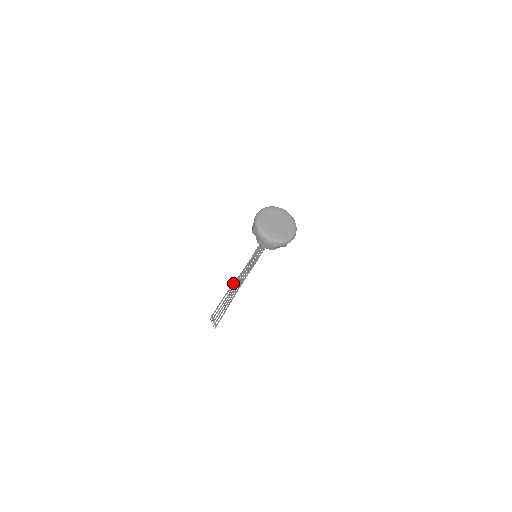
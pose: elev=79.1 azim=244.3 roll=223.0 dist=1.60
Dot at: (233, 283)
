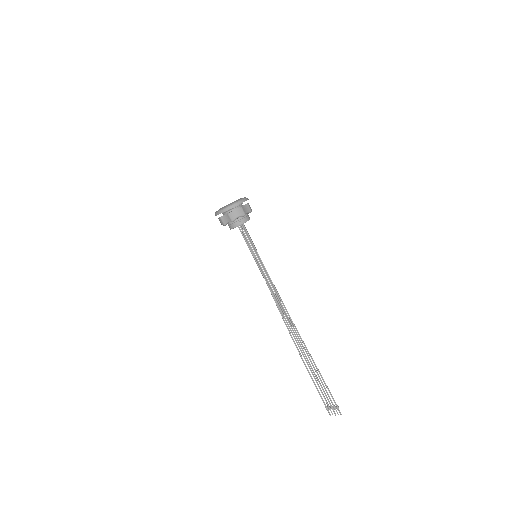
Dot at: occluded
